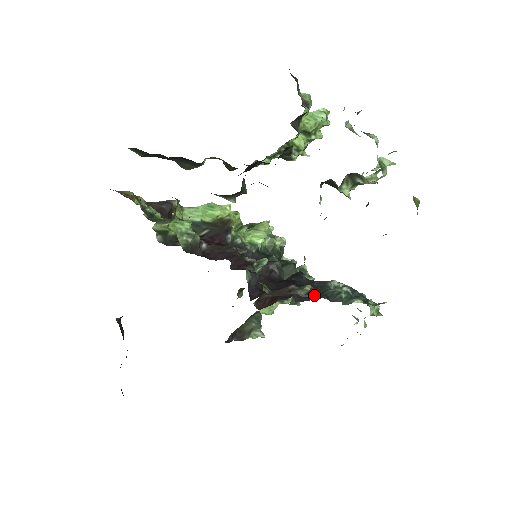
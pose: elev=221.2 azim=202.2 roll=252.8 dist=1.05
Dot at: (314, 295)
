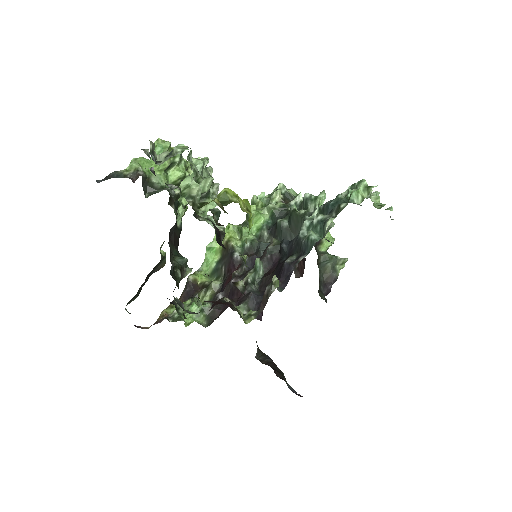
Dot at: (290, 269)
